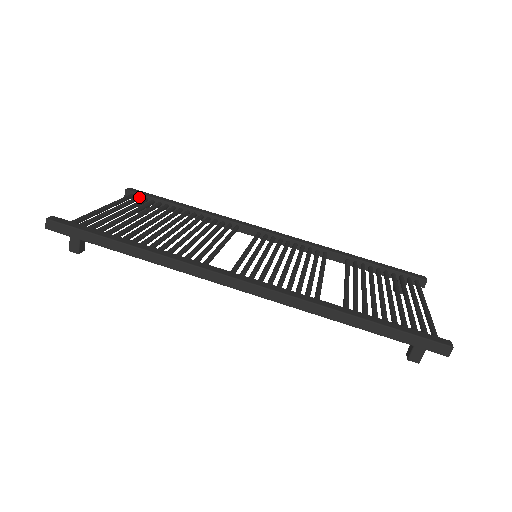
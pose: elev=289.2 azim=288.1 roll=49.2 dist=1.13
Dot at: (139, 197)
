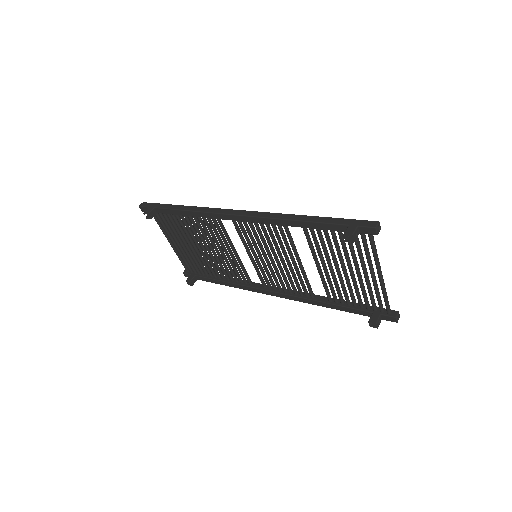
Dot at: (192, 270)
